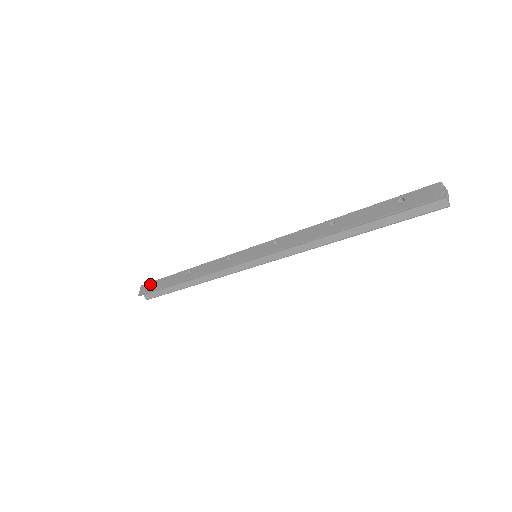
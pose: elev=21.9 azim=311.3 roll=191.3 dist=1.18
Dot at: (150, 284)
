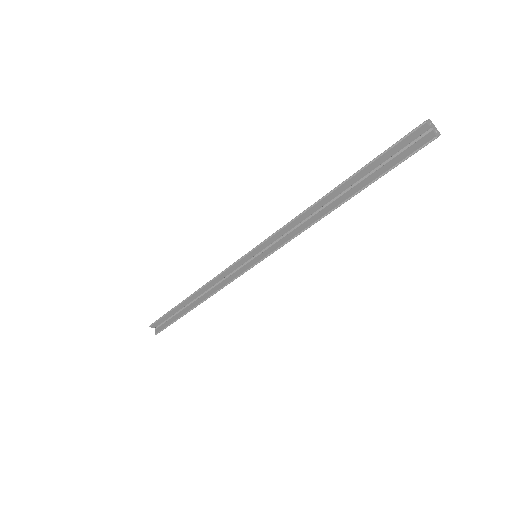
Dot at: occluded
